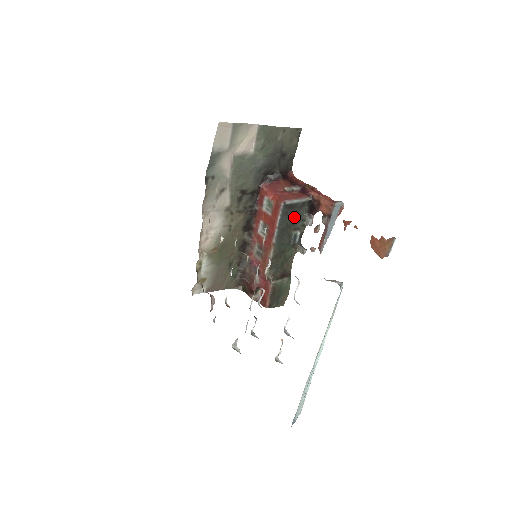
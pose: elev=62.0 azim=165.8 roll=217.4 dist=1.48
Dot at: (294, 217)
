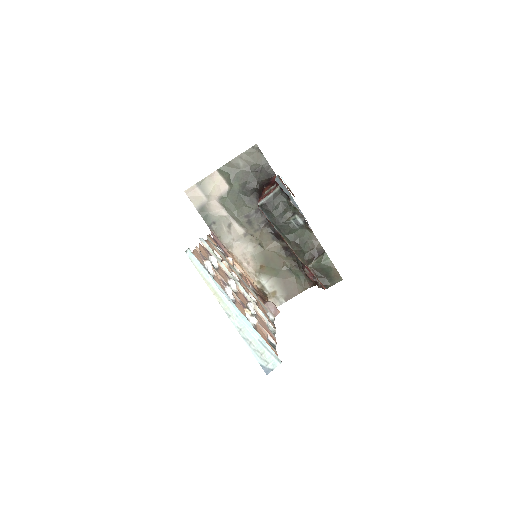
Dot at: (279, 208)
